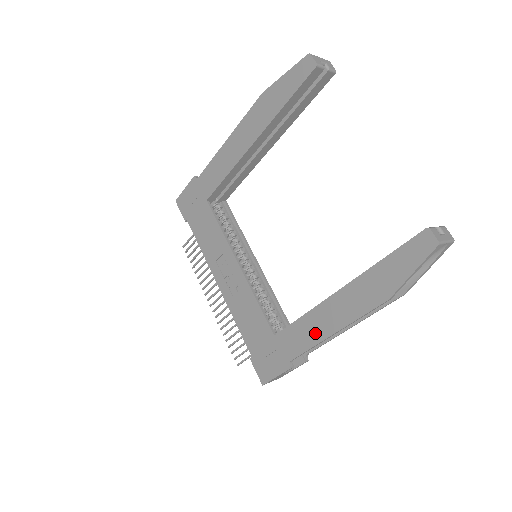
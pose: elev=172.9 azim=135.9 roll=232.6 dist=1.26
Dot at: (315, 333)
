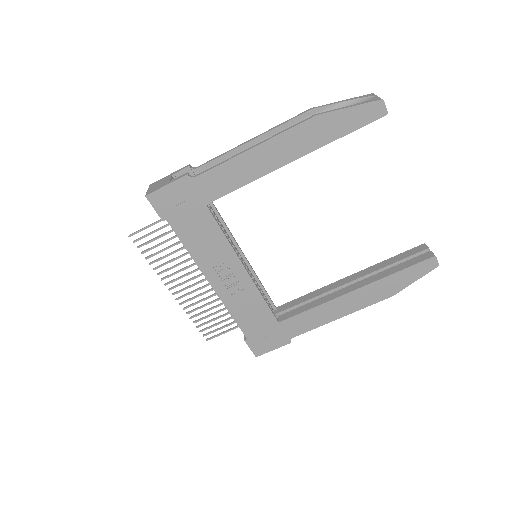
Dot at: (323, 319)
